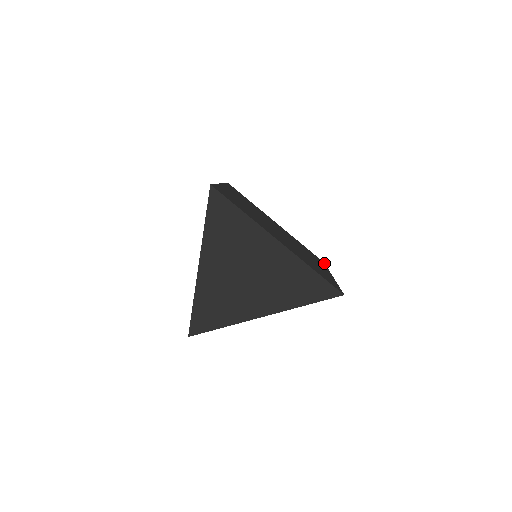
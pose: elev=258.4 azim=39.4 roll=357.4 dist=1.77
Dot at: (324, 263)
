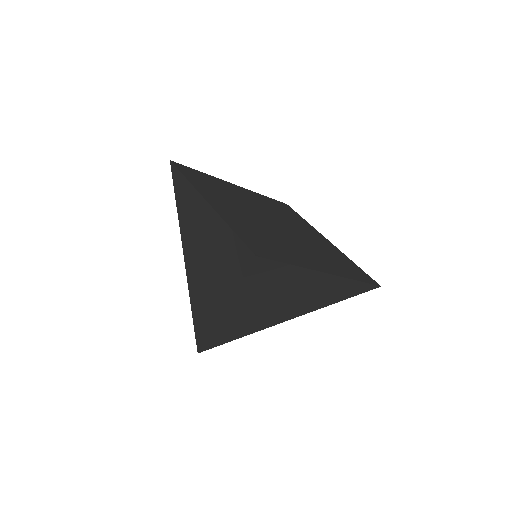
Dot at: (375, 284)
